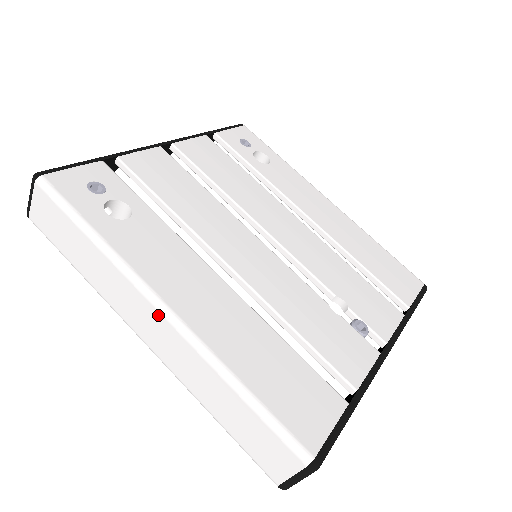
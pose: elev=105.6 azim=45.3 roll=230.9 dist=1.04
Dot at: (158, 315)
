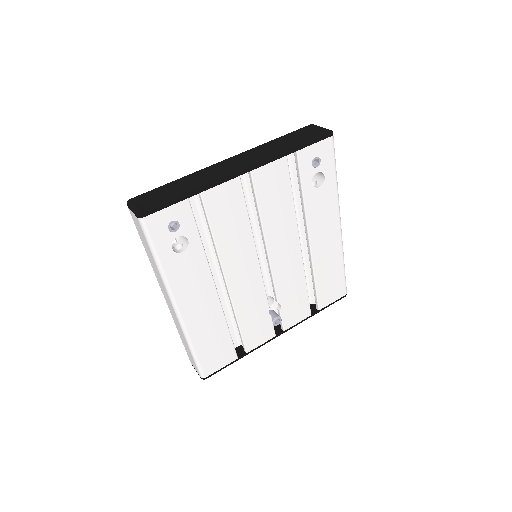
Dot at: (173, 308)
